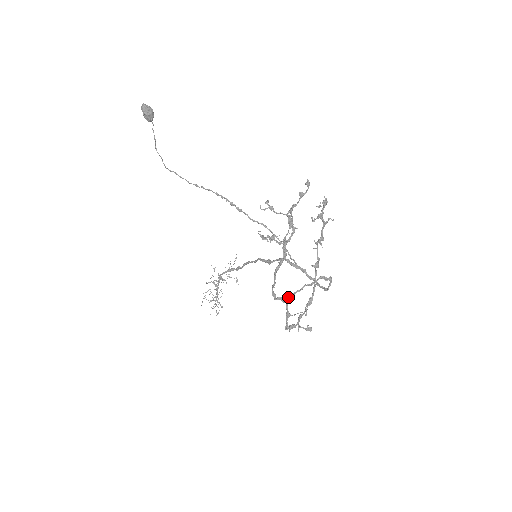
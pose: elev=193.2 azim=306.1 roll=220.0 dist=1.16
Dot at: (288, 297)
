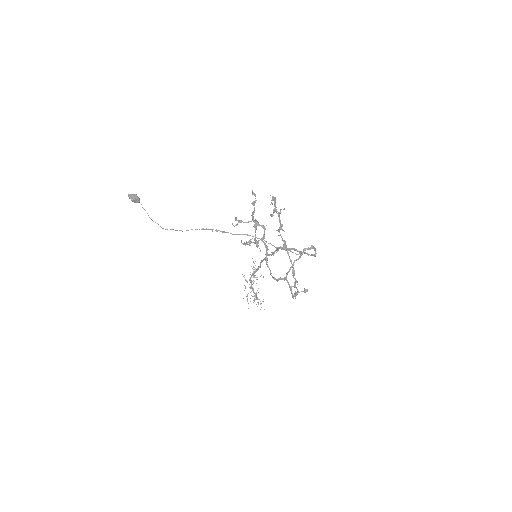
Dot at: occluded
